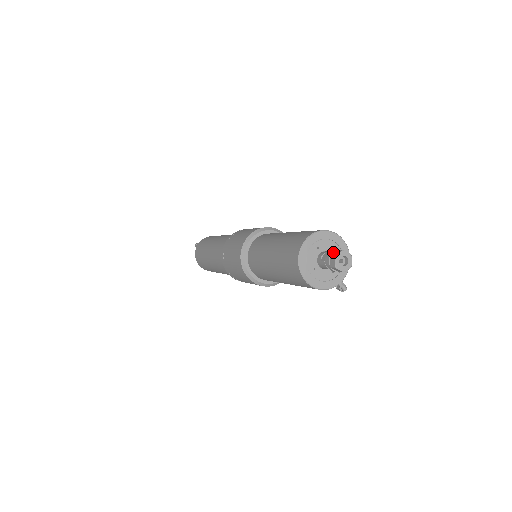
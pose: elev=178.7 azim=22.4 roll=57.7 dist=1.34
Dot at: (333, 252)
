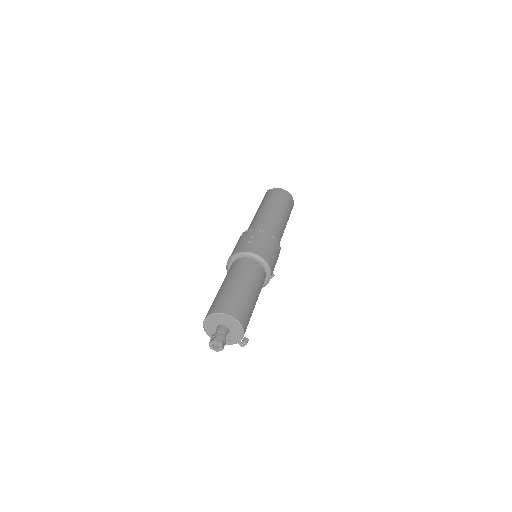
Dot at: (213, 337)
